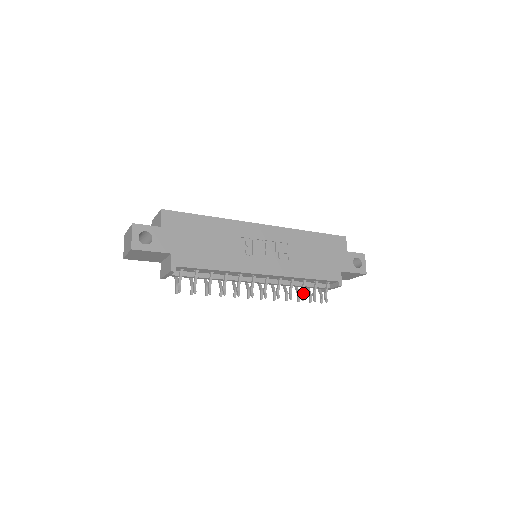
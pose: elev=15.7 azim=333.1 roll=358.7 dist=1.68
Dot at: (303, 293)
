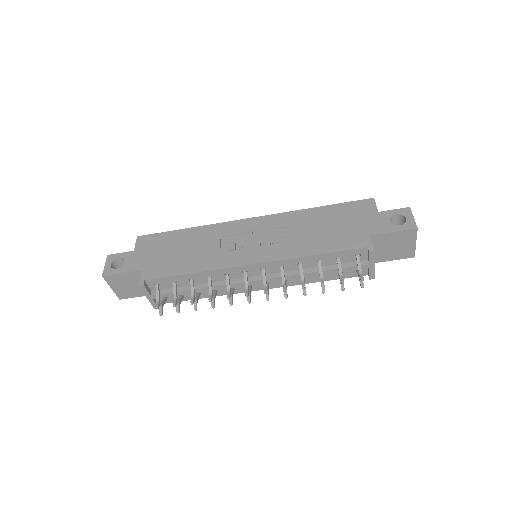
Dot at: (322, 277)
